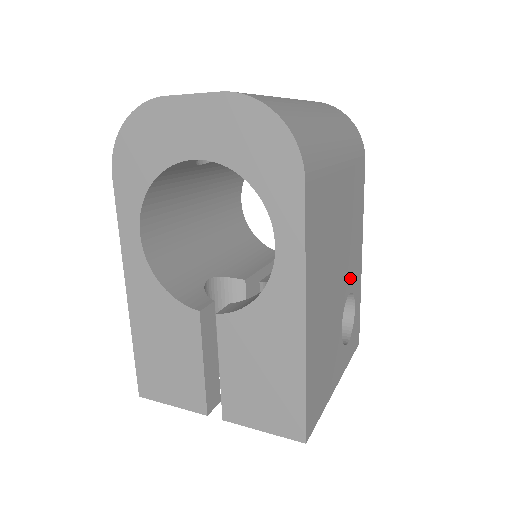
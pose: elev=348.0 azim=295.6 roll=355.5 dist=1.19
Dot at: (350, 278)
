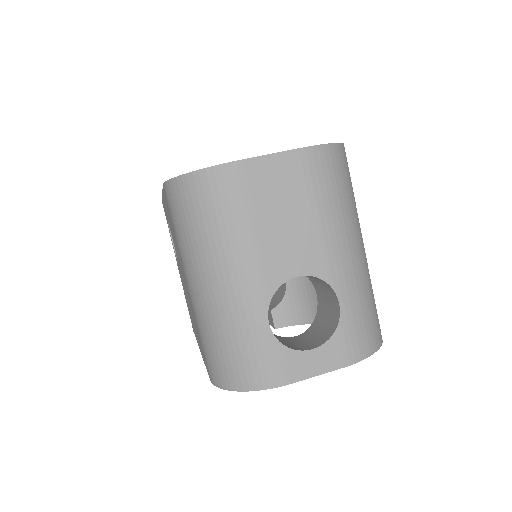
Dot at: occluded
